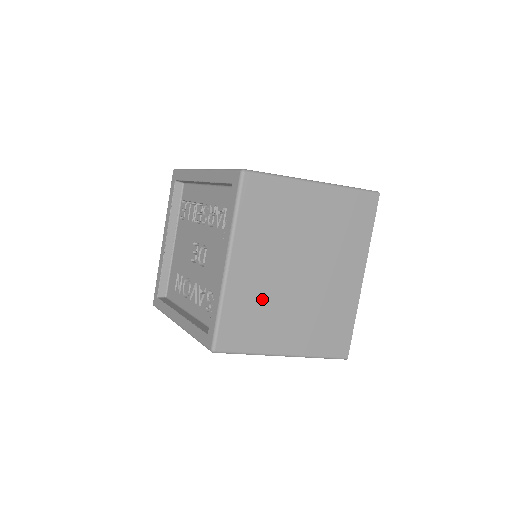
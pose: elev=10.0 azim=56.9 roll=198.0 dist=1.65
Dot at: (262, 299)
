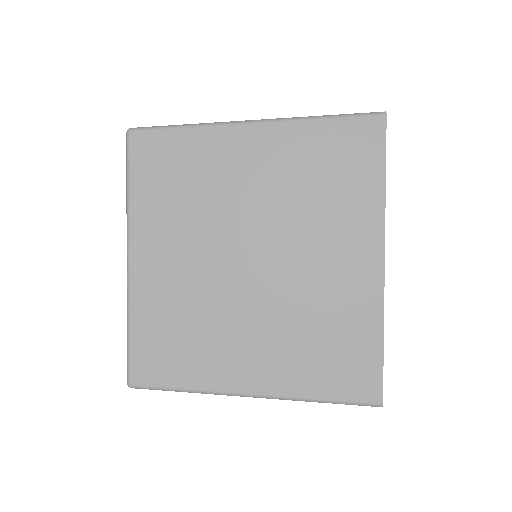
Dot at: (192, 308)
